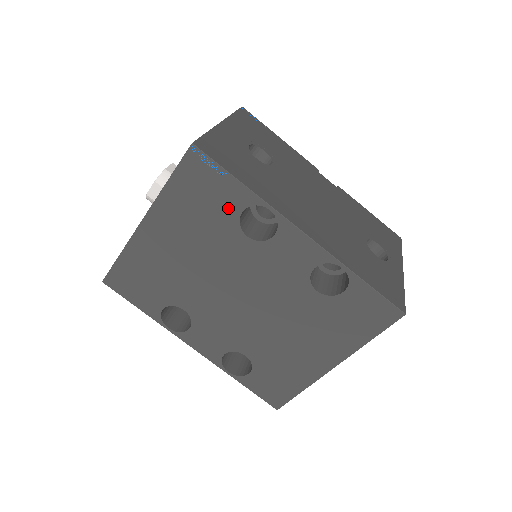
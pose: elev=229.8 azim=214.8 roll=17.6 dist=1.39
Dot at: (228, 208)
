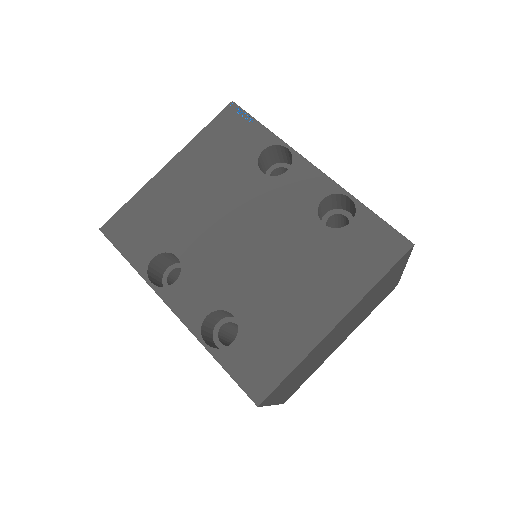
Dot at: (250, 148)
